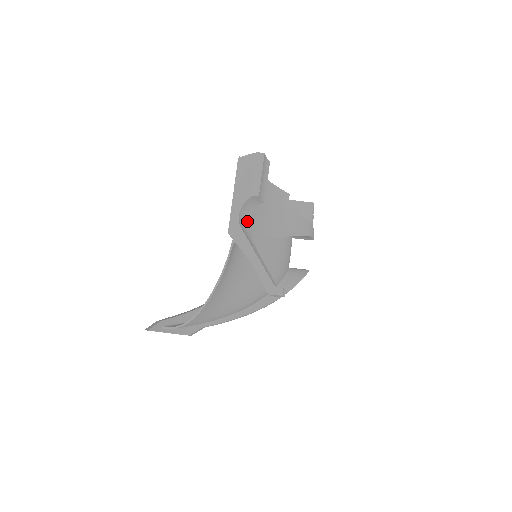
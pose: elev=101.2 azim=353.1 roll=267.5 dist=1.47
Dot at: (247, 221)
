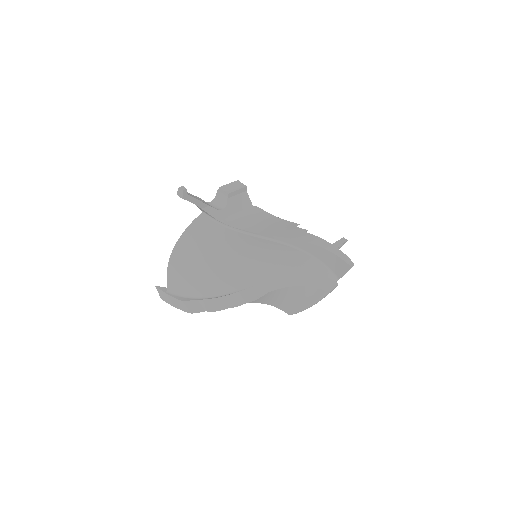
Dot at: (220, 208)
